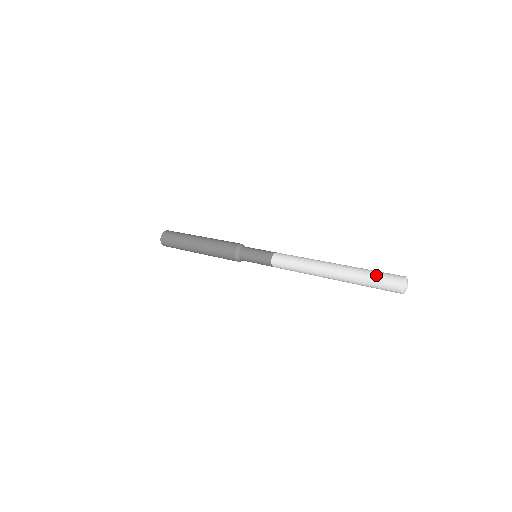
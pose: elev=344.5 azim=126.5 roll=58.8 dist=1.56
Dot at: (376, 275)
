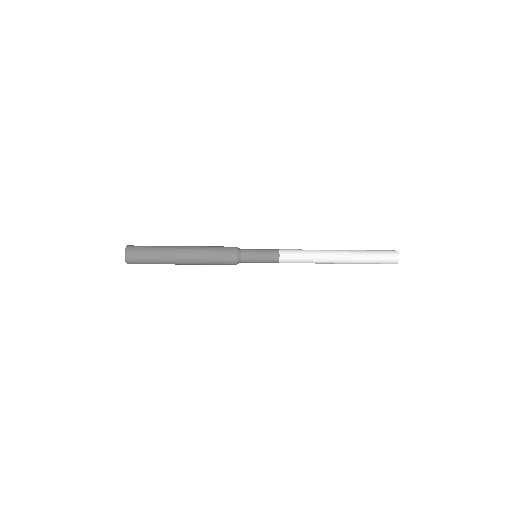
Dot at: (378, 253)
